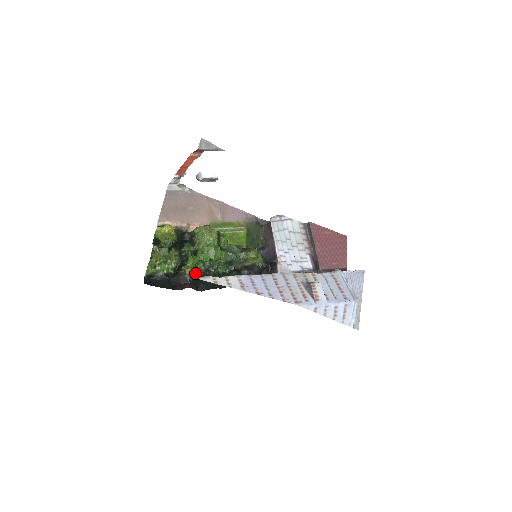
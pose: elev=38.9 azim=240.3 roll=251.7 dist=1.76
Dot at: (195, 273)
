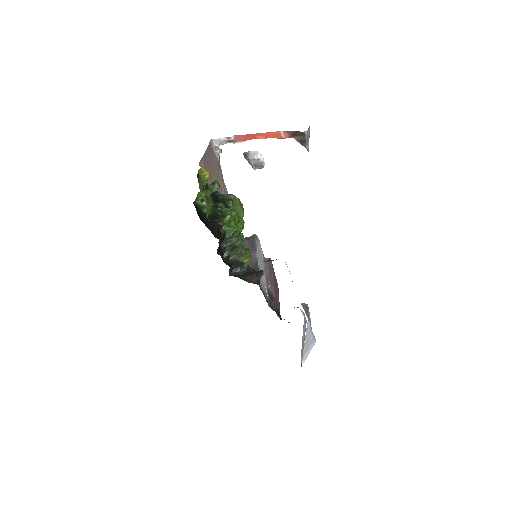
Dot at: occluded
